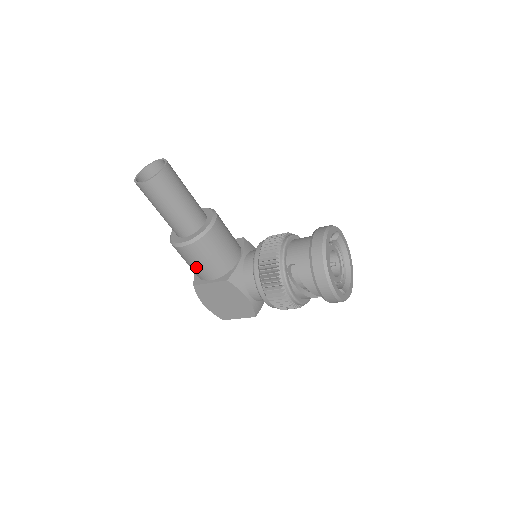
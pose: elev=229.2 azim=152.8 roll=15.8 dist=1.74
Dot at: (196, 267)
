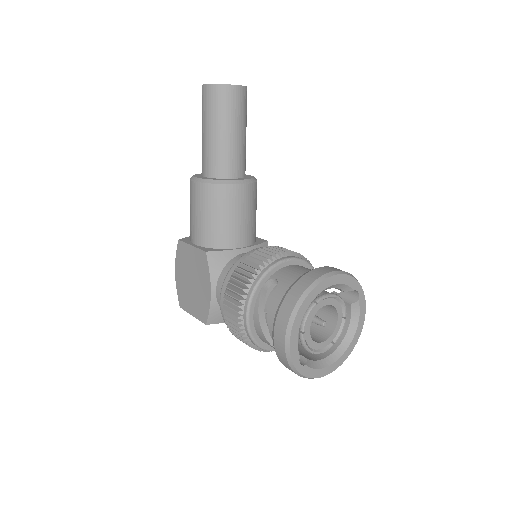
Dot at: (192, 218)
